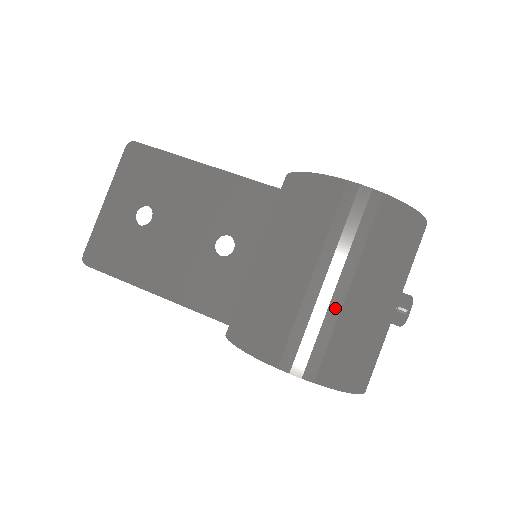
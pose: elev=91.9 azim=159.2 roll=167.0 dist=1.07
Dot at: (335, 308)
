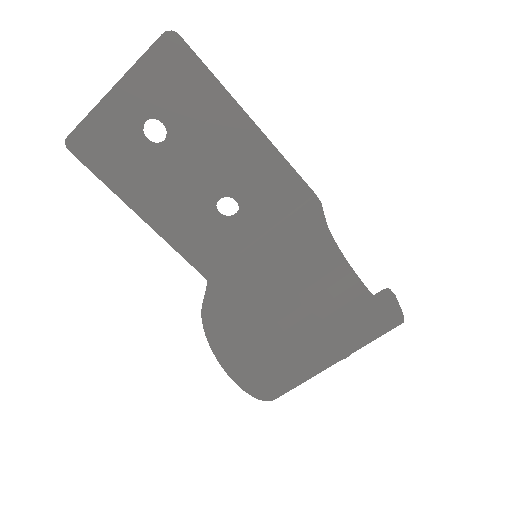
Dot at: (302, 369)
